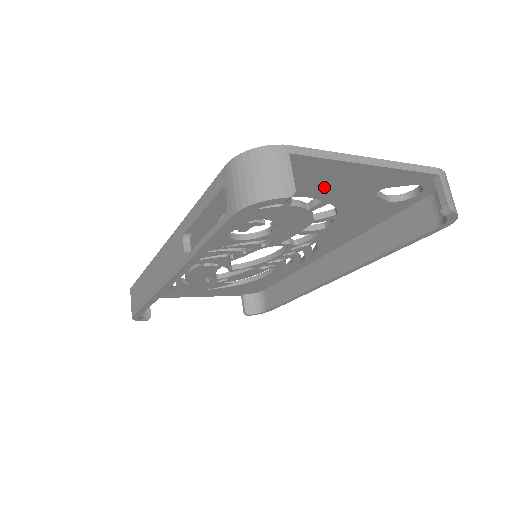
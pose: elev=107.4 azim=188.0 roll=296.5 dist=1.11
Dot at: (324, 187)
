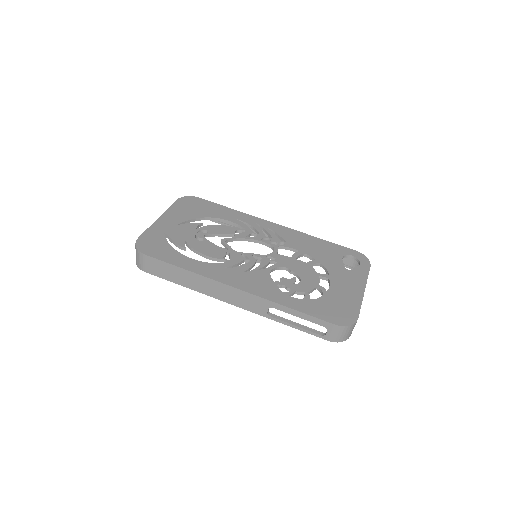
Dot at: occluded
